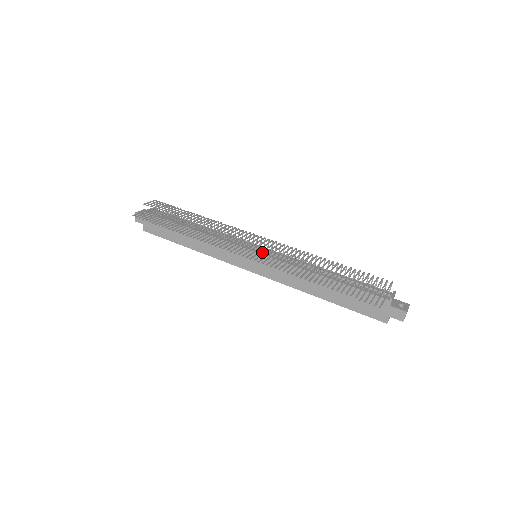
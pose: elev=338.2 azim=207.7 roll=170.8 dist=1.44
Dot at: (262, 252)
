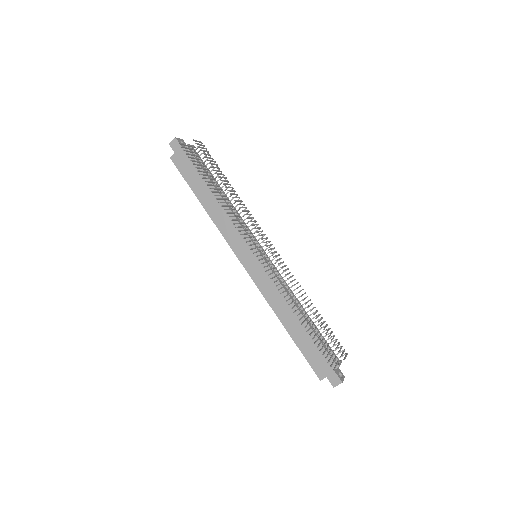
Dot at: occluded
